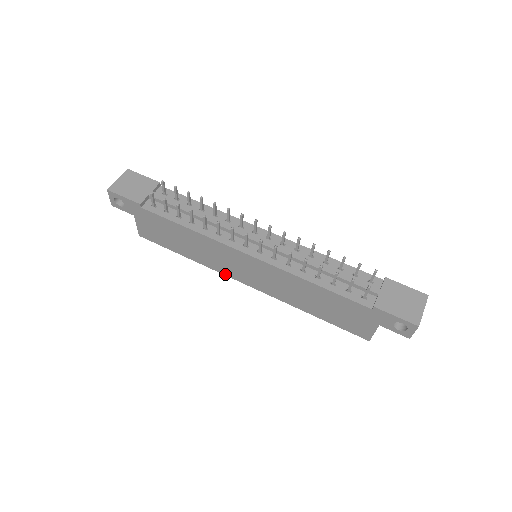
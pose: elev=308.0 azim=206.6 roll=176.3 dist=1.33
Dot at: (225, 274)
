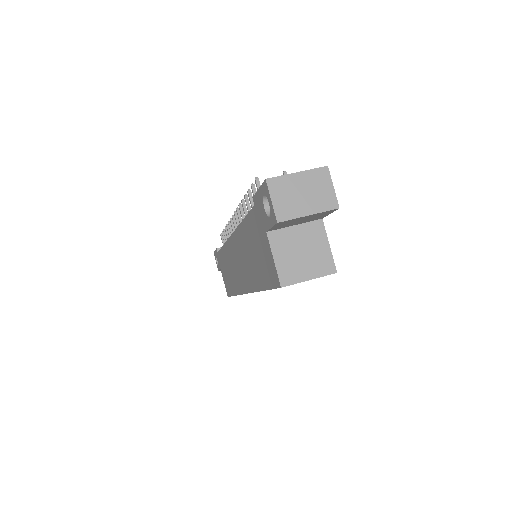
Dot at: (241, 293)
